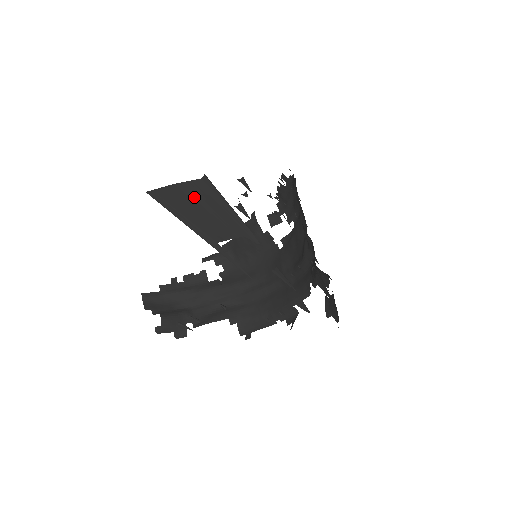
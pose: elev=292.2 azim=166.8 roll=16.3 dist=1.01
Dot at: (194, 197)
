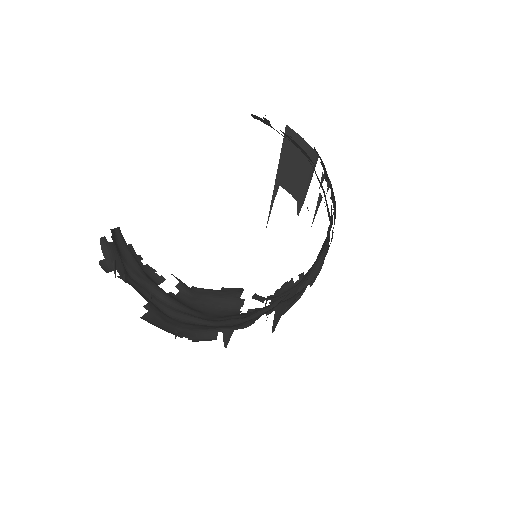
Dot at: (303, 154)
